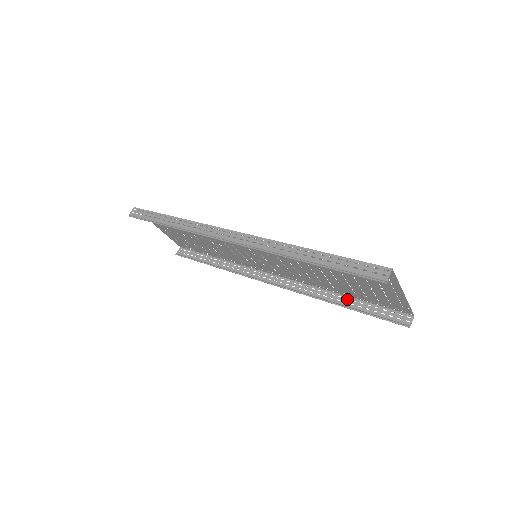
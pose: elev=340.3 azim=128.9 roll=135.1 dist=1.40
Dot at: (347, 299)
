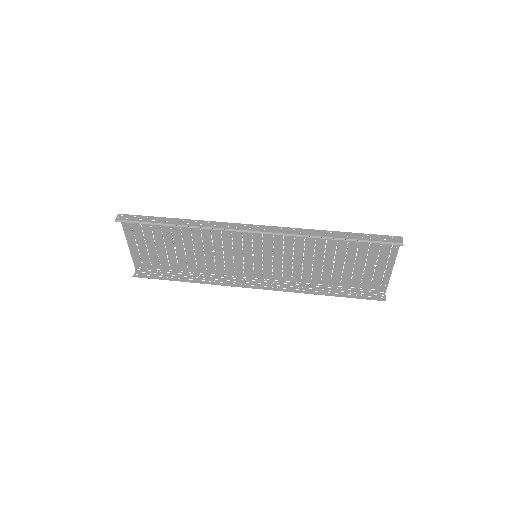
Dot at: occluded
